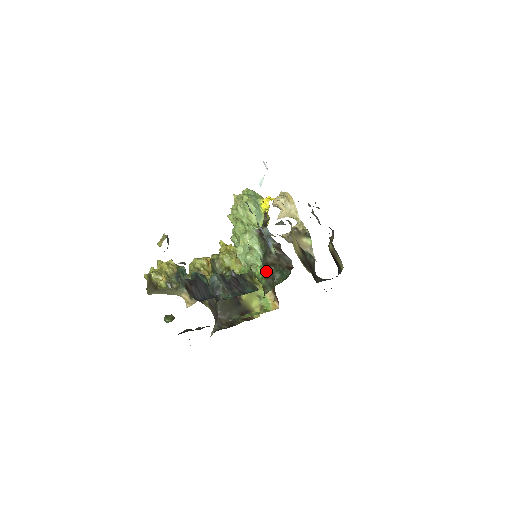
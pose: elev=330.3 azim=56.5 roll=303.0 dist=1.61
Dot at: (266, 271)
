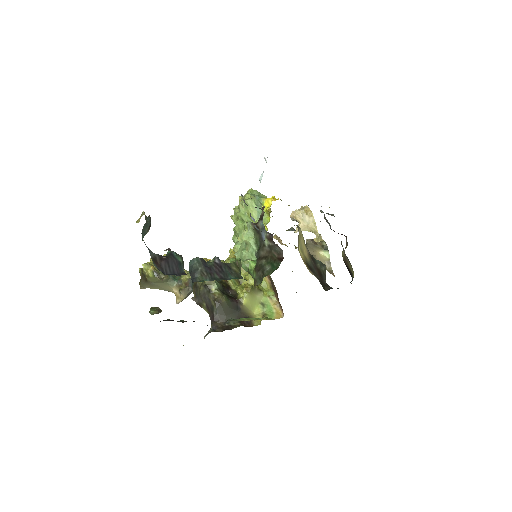
Dot at: (258, 264)
